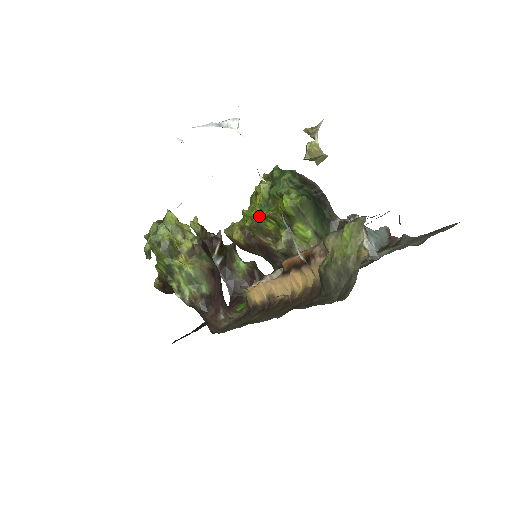
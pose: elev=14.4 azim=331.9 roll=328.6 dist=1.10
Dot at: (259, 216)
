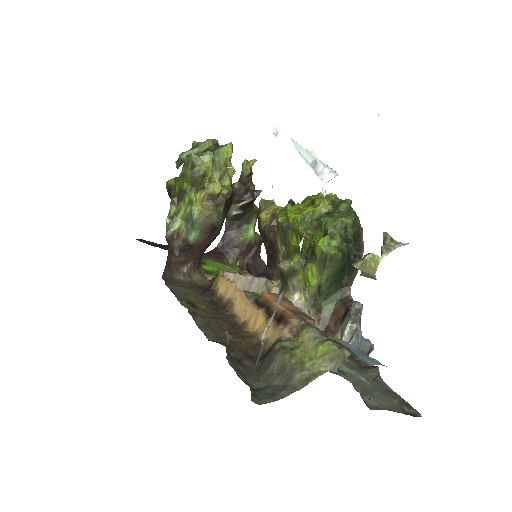
Dot at: (294, 225)
